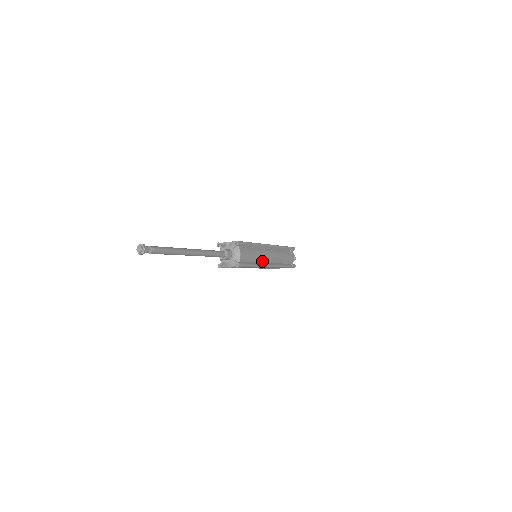
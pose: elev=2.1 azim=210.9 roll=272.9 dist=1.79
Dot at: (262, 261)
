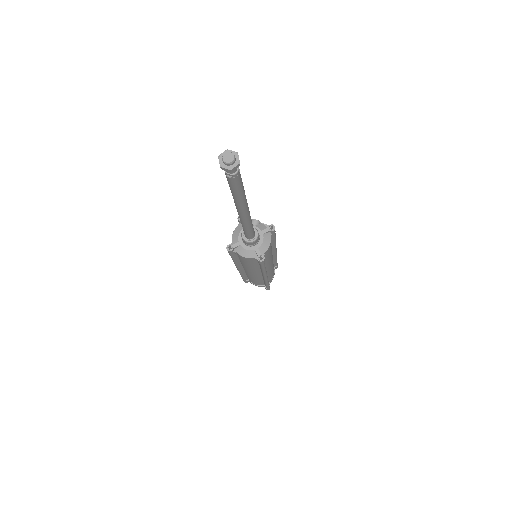
Dot at: (266, 267)
